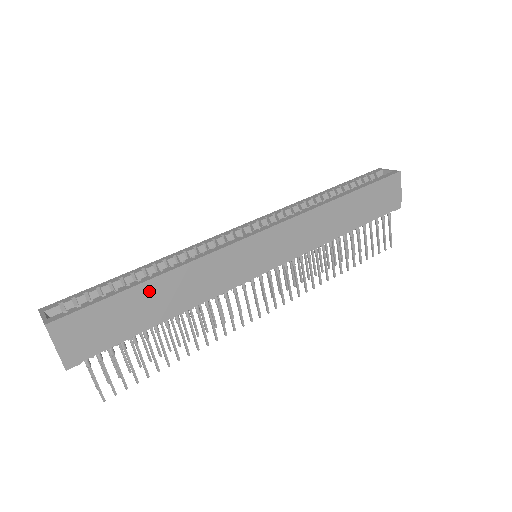
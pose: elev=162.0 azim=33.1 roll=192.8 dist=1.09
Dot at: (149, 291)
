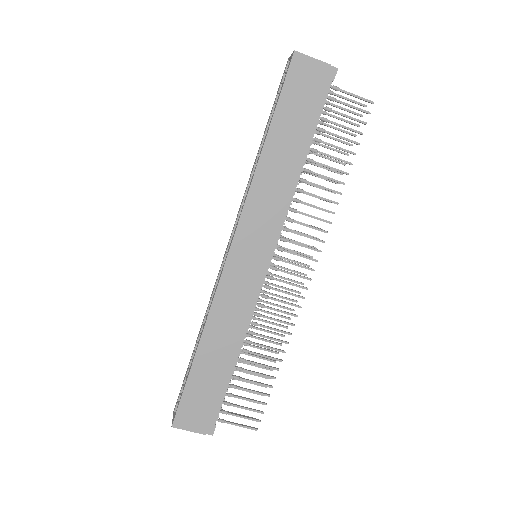
Dot at: (204, 358)
